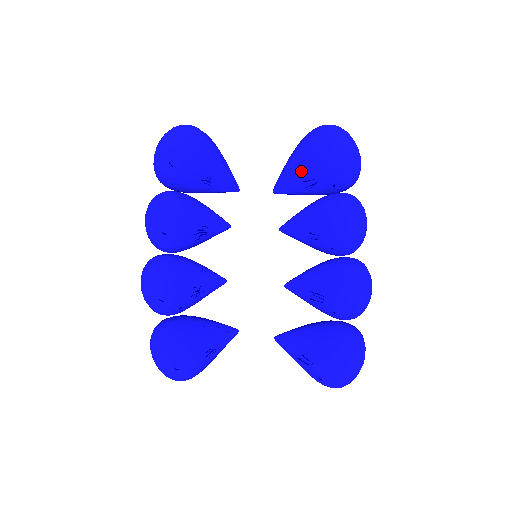
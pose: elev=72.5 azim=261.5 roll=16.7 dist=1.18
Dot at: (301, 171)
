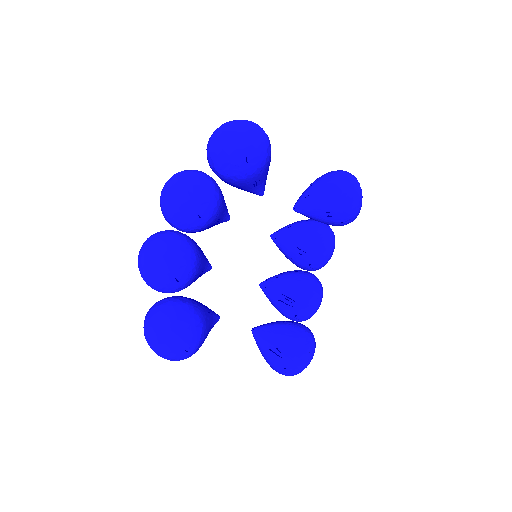
Dot at: (327, 203)
